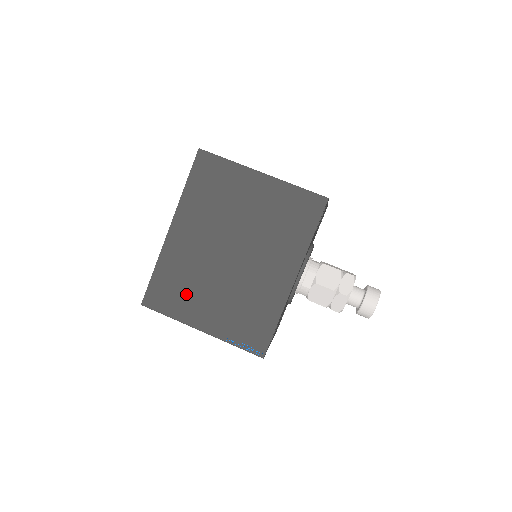
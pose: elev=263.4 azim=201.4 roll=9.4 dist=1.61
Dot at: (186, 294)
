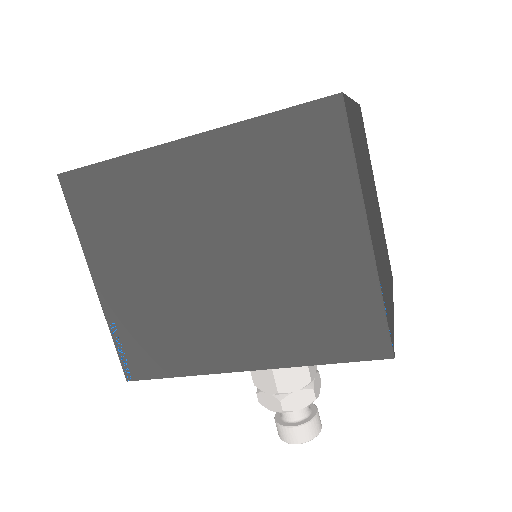
Dot at: (118, 231)
